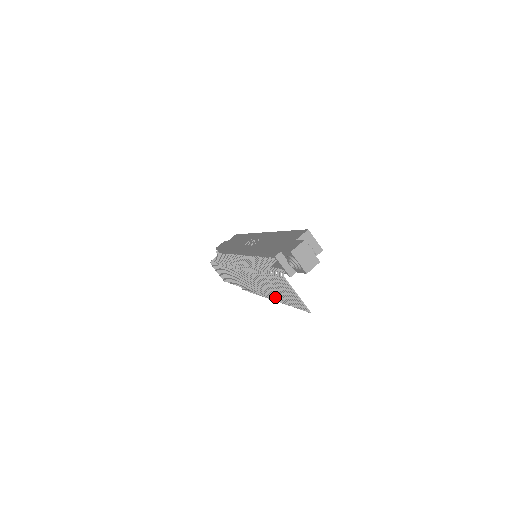
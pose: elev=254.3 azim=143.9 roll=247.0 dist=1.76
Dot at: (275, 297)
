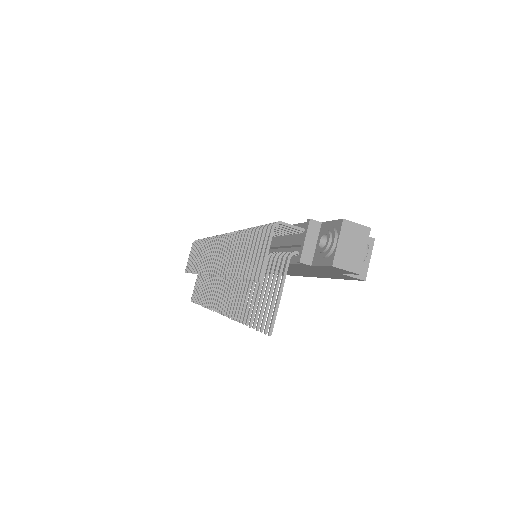
Dot at: (248, 278)
